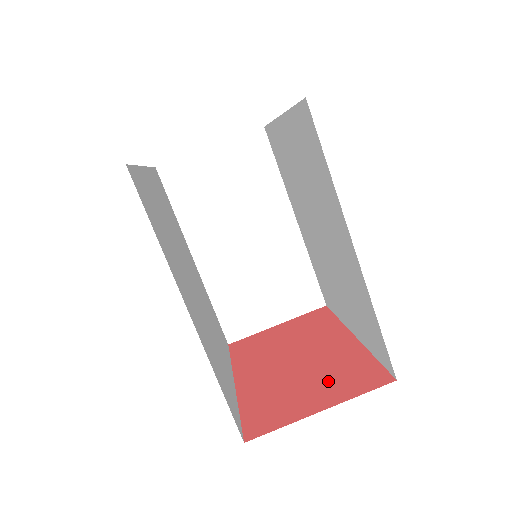
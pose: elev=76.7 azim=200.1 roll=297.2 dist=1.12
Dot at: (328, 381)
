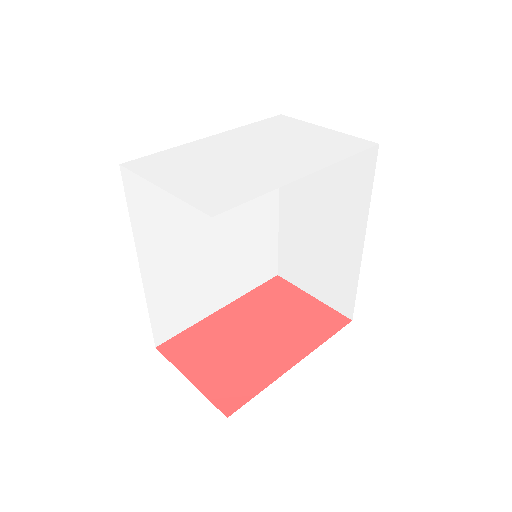
Dot at: (225, 370)
